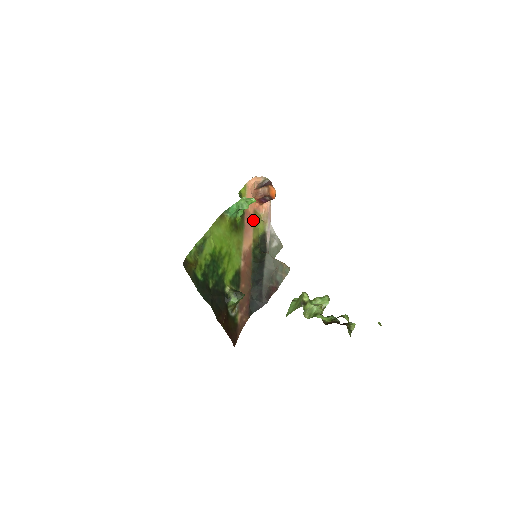
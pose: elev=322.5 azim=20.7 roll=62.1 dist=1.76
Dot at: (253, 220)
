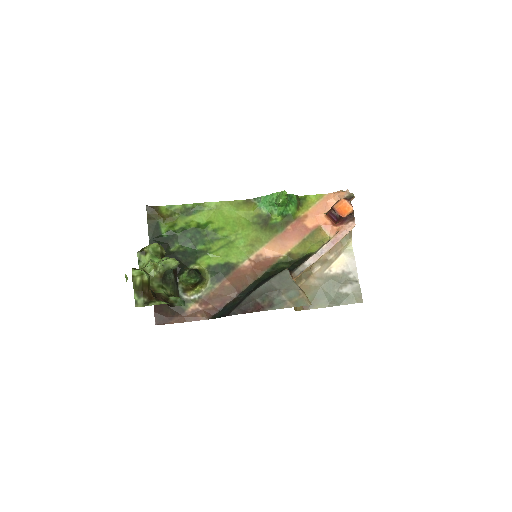
Dot at: (307, 234)
